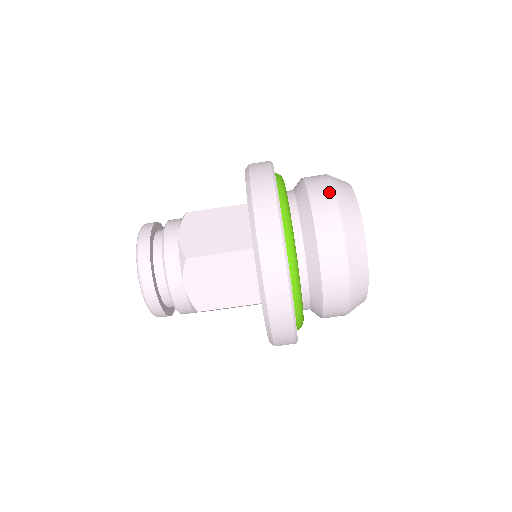
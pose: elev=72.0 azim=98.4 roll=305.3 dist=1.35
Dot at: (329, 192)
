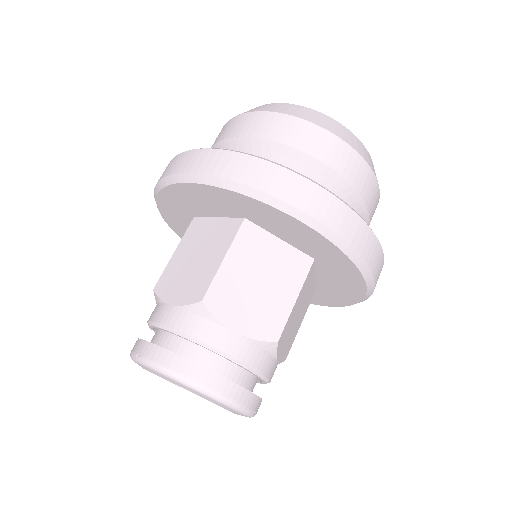
Dot at: occluded
